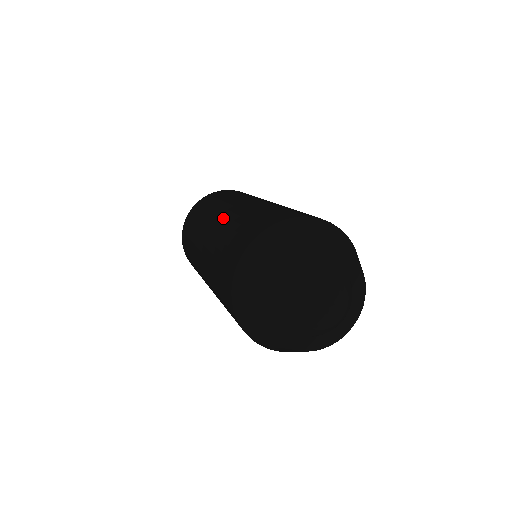
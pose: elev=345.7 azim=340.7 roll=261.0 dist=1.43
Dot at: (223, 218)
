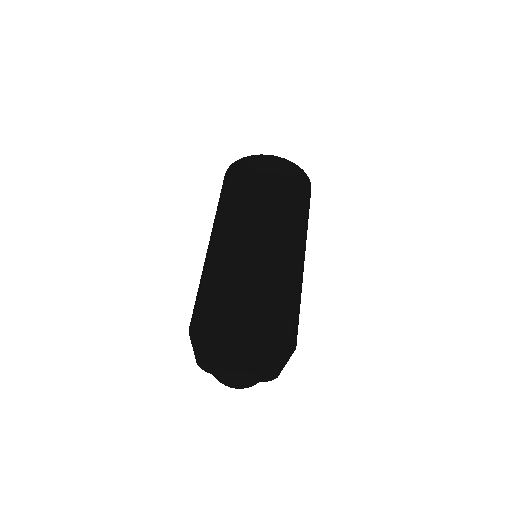
Dot at: (207, 251)
